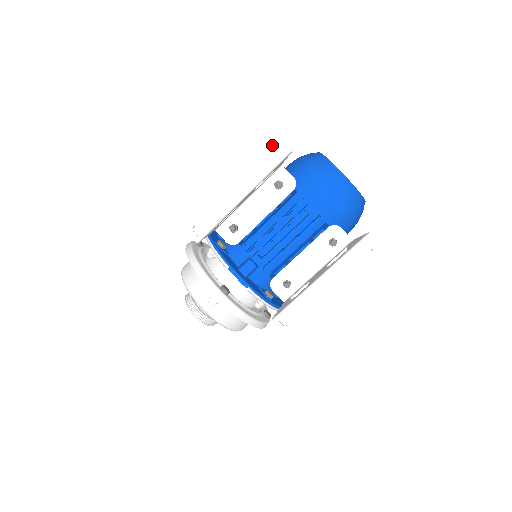
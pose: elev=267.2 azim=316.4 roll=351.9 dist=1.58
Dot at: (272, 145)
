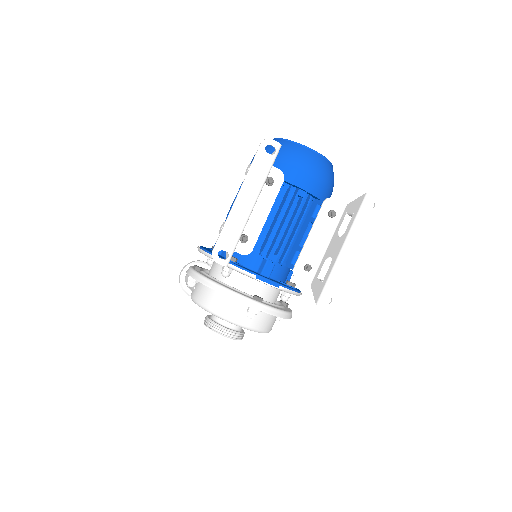
Dot at: (263, 146)
